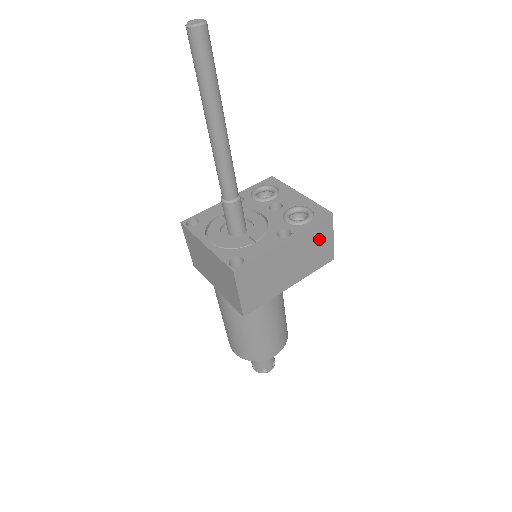
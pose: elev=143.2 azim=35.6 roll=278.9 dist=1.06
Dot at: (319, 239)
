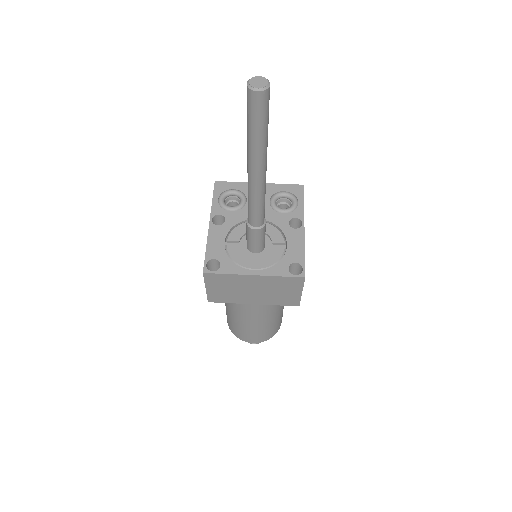
Dot at: occluded
